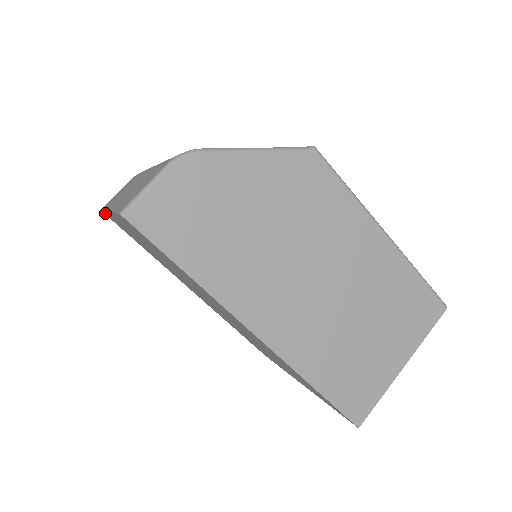
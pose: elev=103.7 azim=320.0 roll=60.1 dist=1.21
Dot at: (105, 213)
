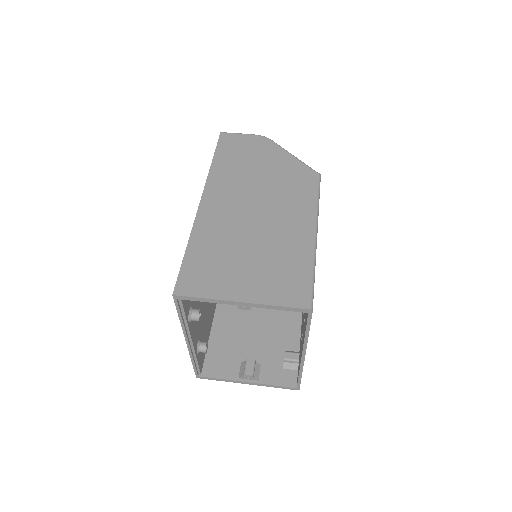
Dot at: occluded
